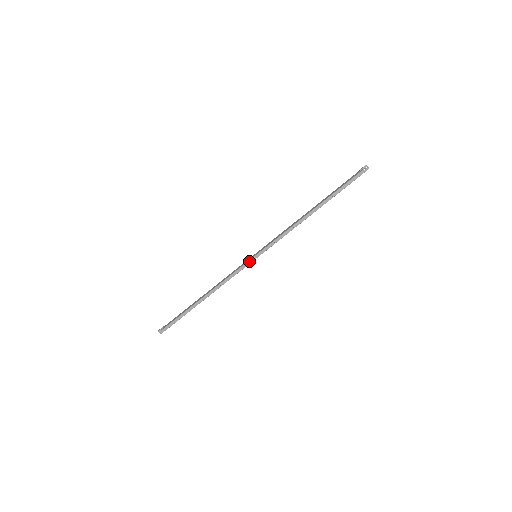
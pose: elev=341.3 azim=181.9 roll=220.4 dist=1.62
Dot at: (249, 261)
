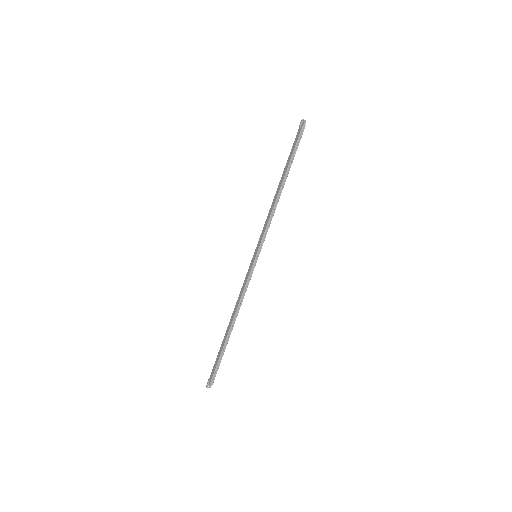
Dot at: (253, 264)
